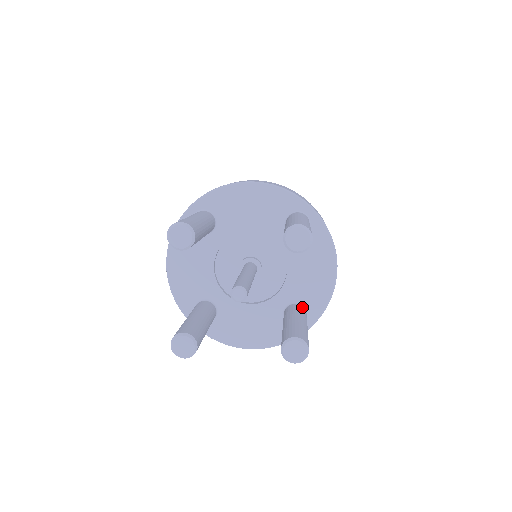
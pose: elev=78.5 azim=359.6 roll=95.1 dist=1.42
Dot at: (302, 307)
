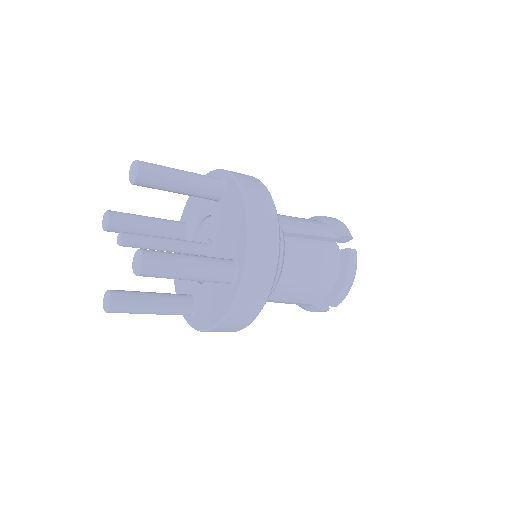
Dot at: (229, 259)
